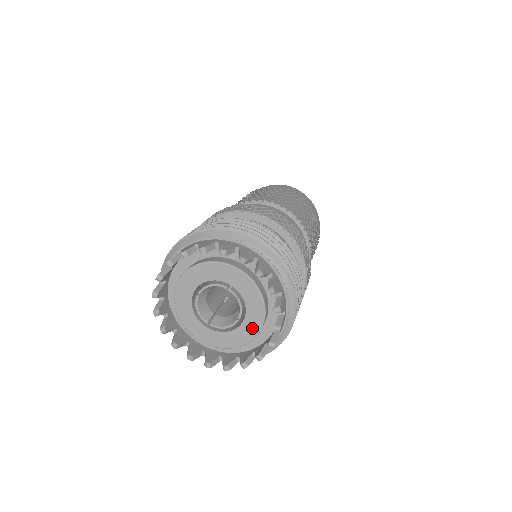
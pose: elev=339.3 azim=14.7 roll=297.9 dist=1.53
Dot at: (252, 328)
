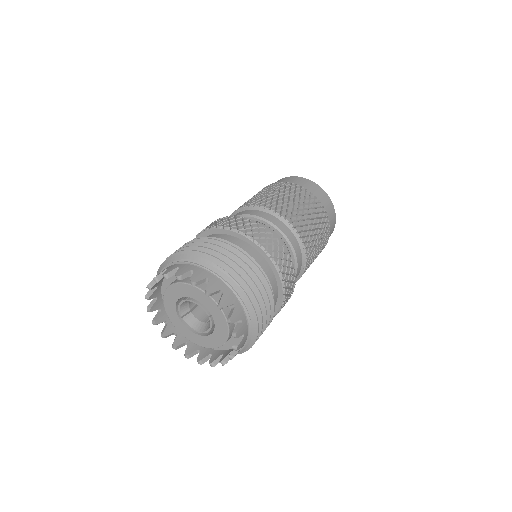
Dot at: (219, 317)
